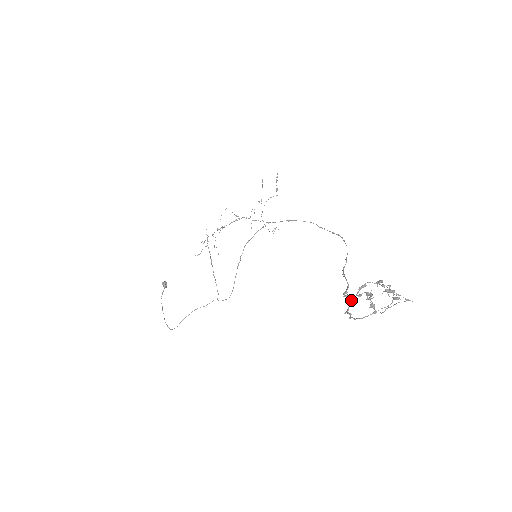
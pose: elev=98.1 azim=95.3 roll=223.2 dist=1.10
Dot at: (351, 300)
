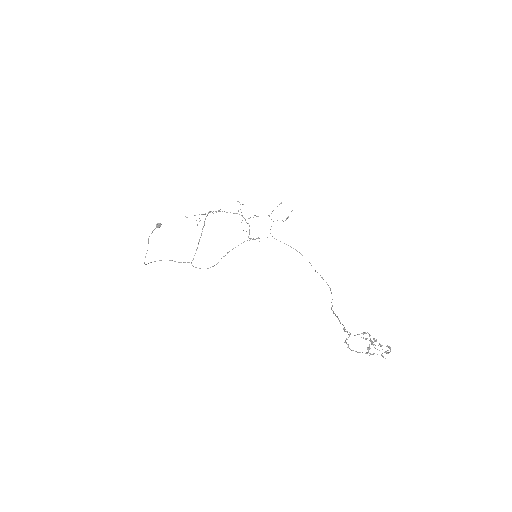
Dot at: (349, 336)
